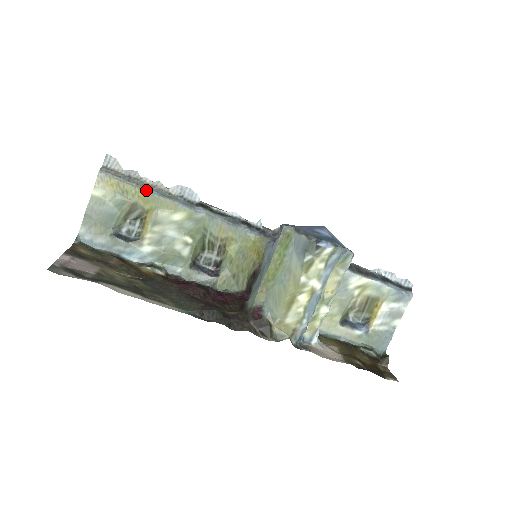
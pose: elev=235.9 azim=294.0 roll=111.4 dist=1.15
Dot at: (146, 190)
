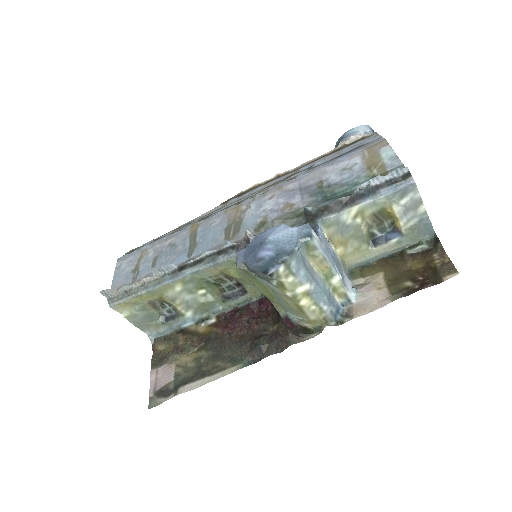
Dot at: (143, 292)
